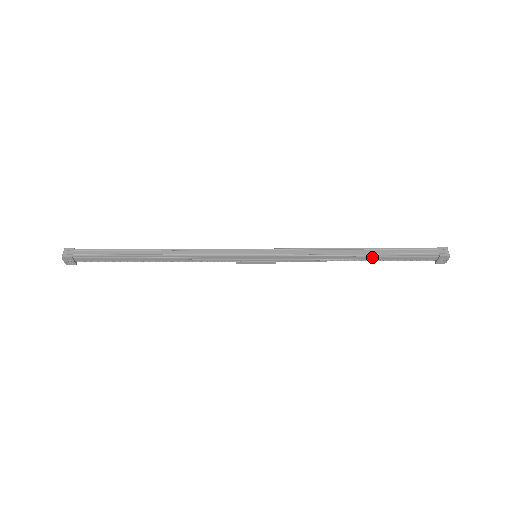
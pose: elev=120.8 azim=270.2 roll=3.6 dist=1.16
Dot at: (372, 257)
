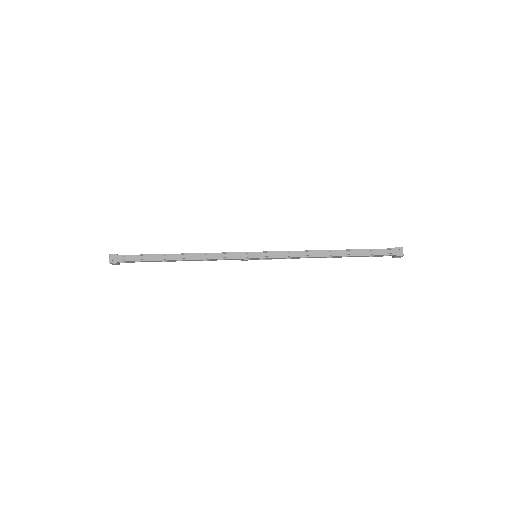
Dot at: (344, 256)
